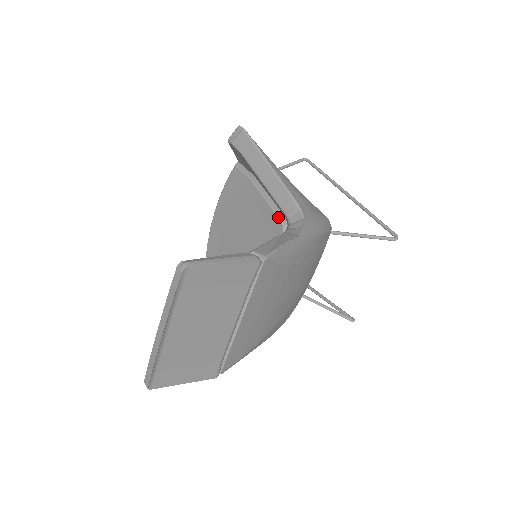
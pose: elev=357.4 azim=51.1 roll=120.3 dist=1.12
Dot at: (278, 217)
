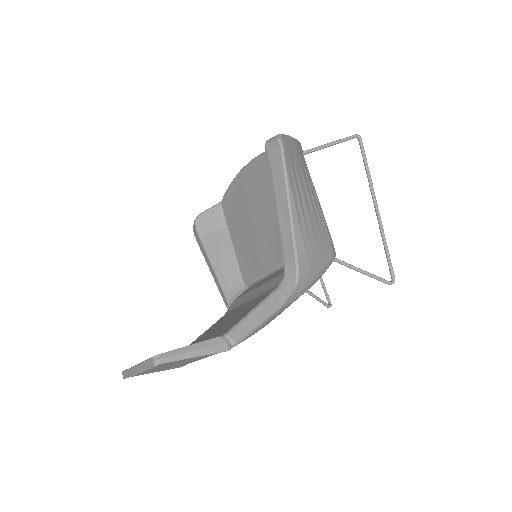
Dot at: occluded
